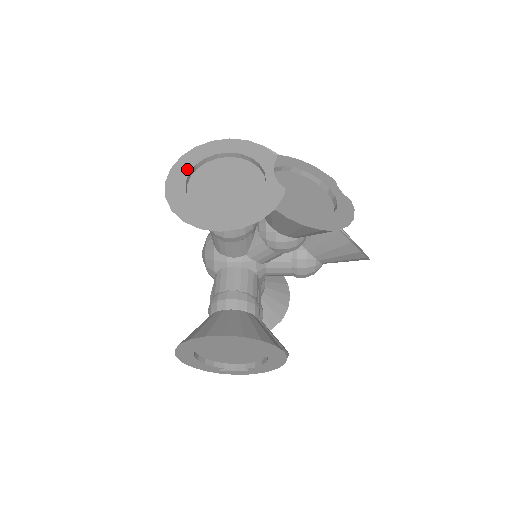
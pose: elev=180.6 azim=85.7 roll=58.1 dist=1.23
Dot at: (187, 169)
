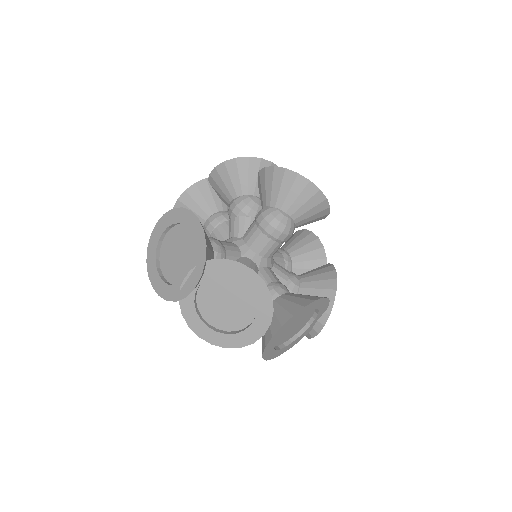
Dot at: occluded
